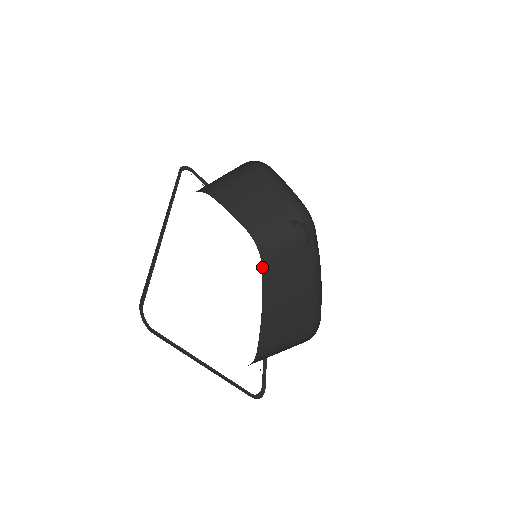
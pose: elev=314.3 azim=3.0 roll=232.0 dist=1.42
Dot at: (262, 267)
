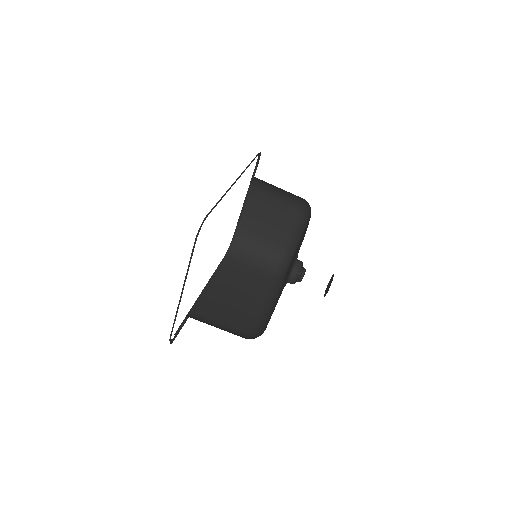
Dot at: (224, 259)
